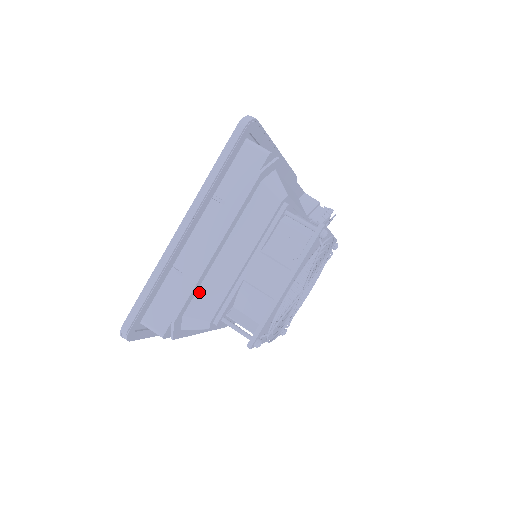
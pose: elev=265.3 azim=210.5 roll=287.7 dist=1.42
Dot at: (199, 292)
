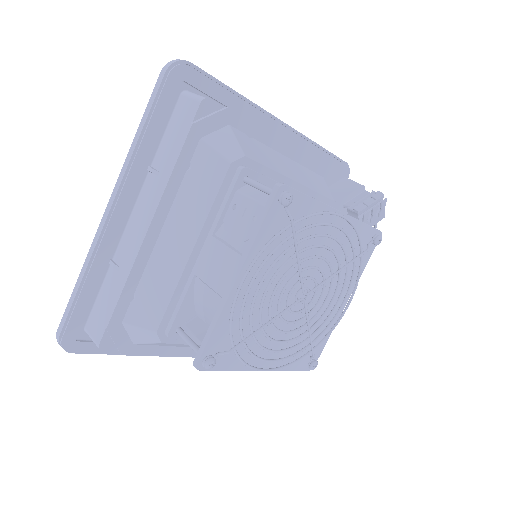
Dot at: (139, 291)
